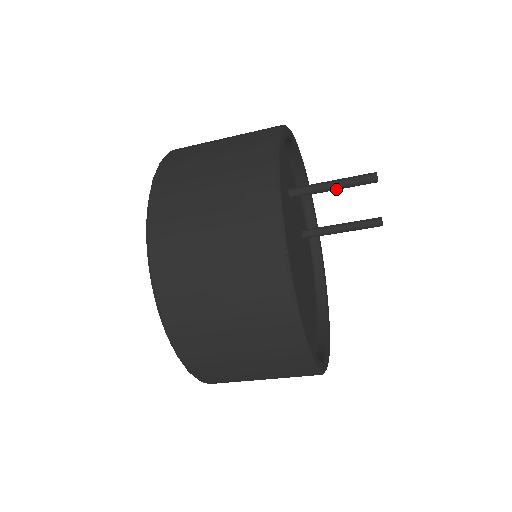
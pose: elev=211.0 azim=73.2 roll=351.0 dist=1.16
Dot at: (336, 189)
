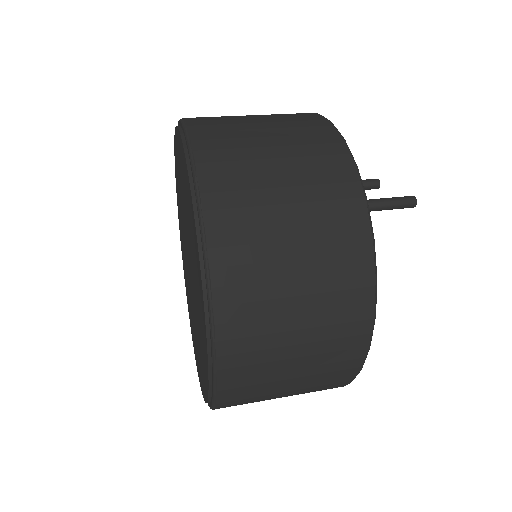
Dot at: occluded
